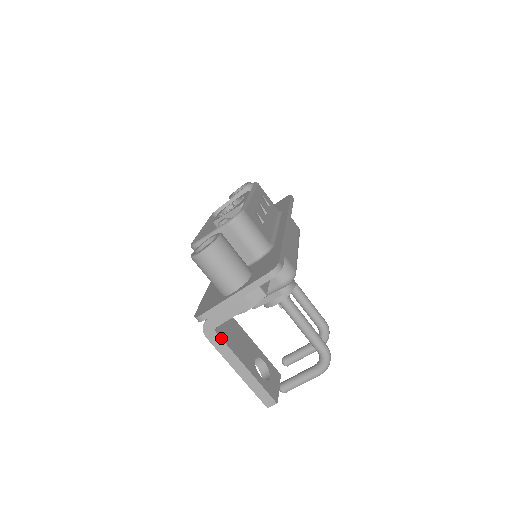
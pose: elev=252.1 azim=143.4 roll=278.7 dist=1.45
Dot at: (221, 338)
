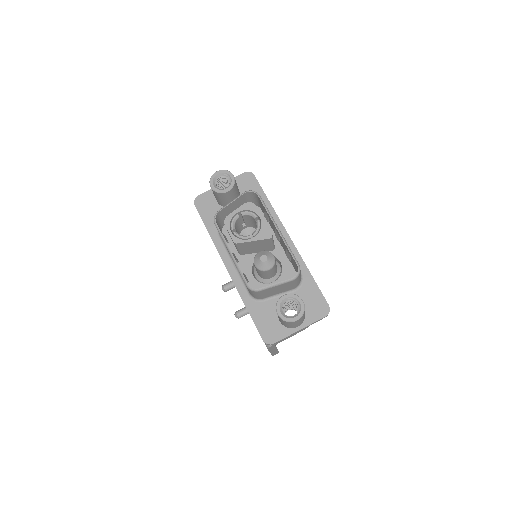
Dot at: occluded
